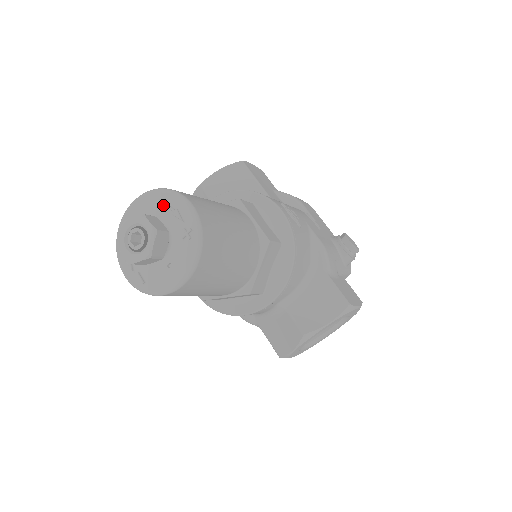
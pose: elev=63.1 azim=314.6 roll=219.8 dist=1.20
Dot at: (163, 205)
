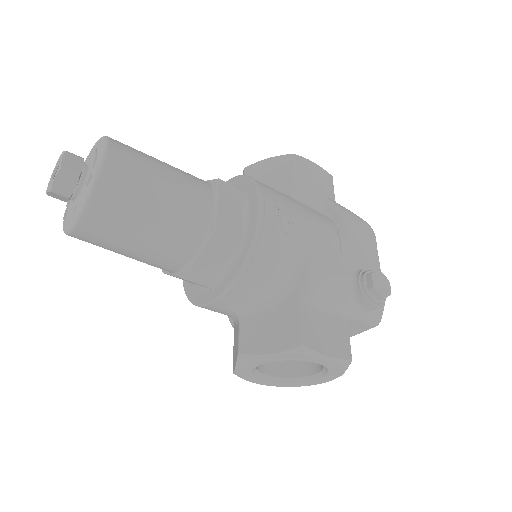
Dot at: (94, 150)
